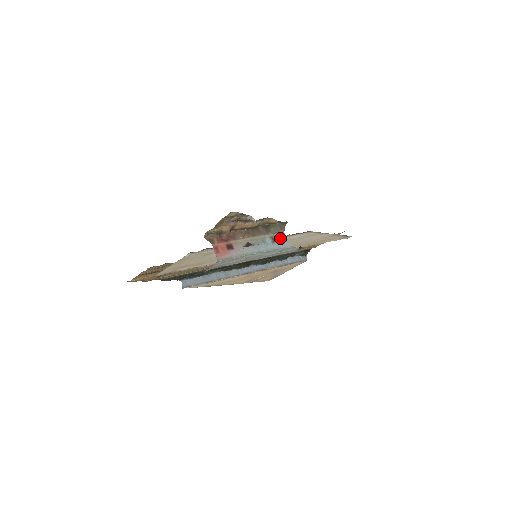
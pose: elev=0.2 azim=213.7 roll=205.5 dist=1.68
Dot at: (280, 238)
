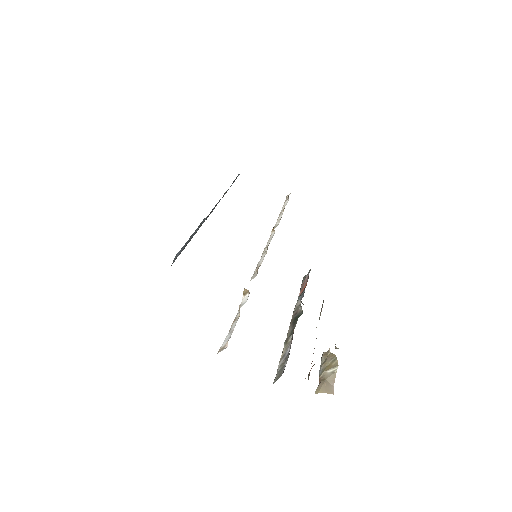
Dot at: occluded
